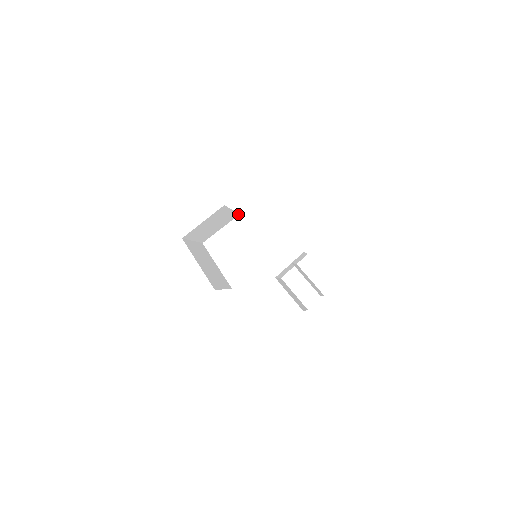
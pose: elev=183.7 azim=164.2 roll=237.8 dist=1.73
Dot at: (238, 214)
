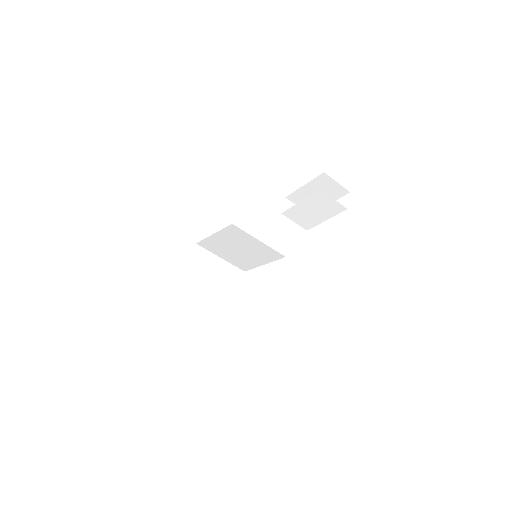
Dot at: (242, 273)
